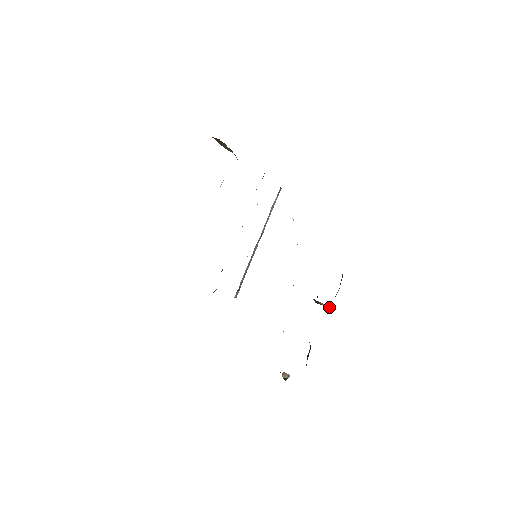
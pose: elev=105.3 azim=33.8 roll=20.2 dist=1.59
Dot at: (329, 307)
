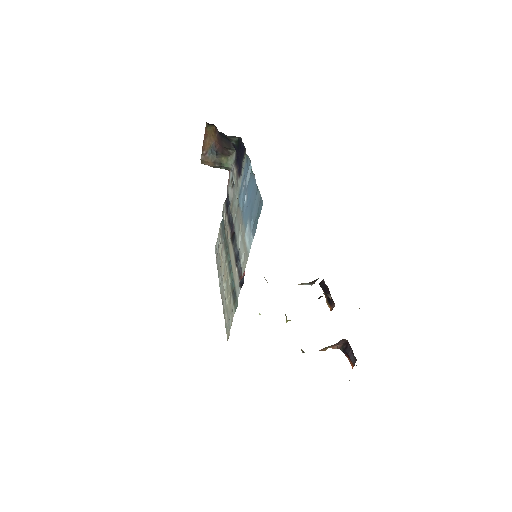
Dot at: (332, 307)
